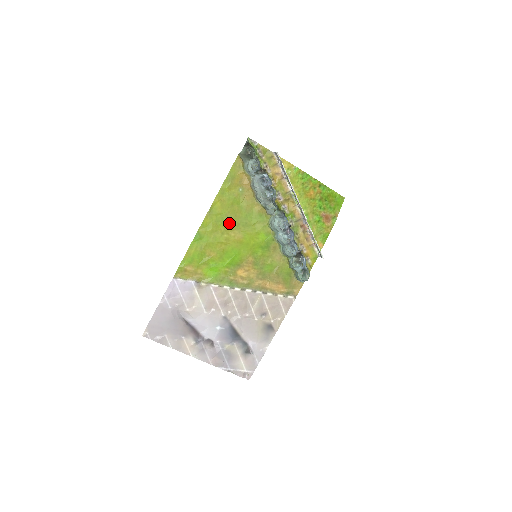
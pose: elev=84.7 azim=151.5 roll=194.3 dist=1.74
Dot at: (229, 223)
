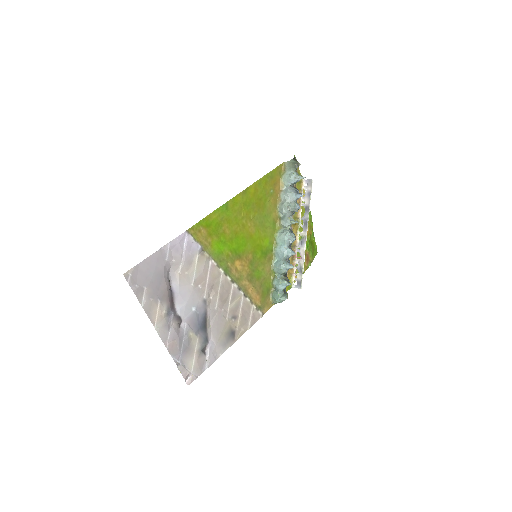
Dot at: (252, 212)
